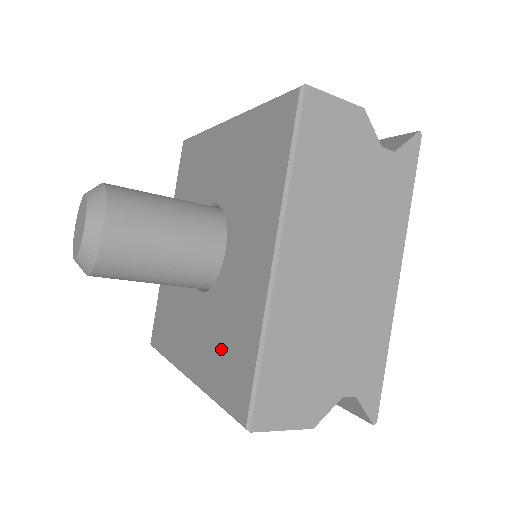
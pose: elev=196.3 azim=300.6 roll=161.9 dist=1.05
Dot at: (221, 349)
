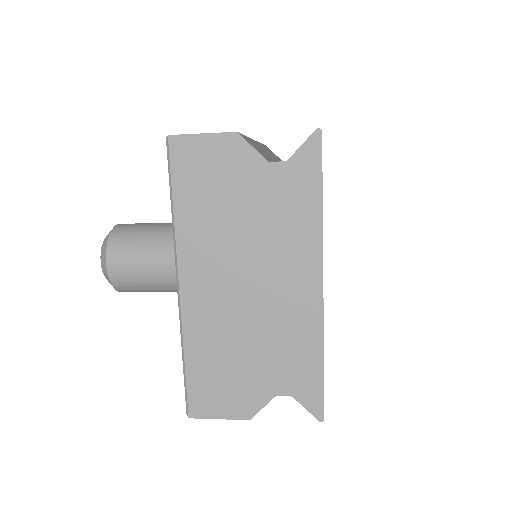
Dot at: occluded
